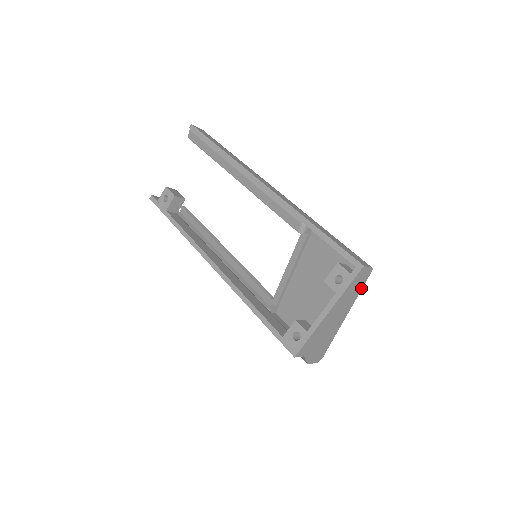
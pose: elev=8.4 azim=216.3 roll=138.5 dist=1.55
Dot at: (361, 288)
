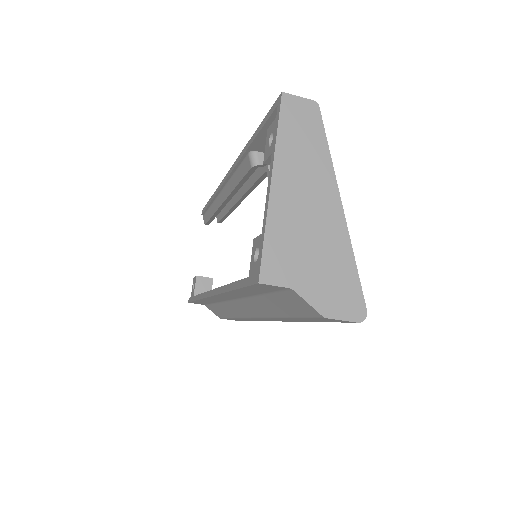
Dot at: (325, 142)
